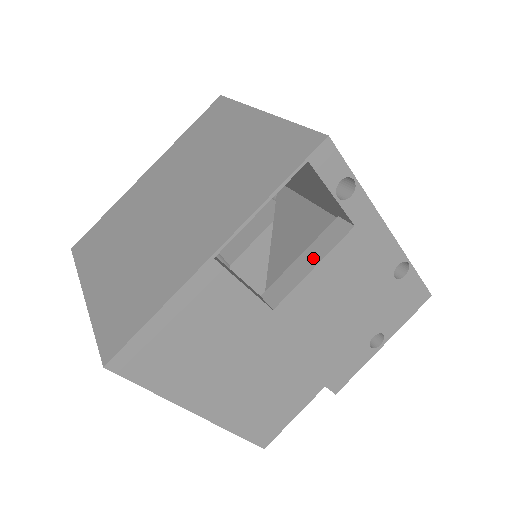
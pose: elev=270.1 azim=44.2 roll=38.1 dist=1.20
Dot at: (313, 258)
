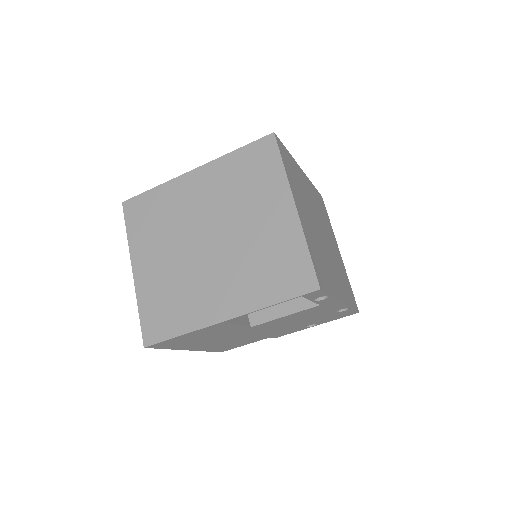
Dot at: (287, 309)
